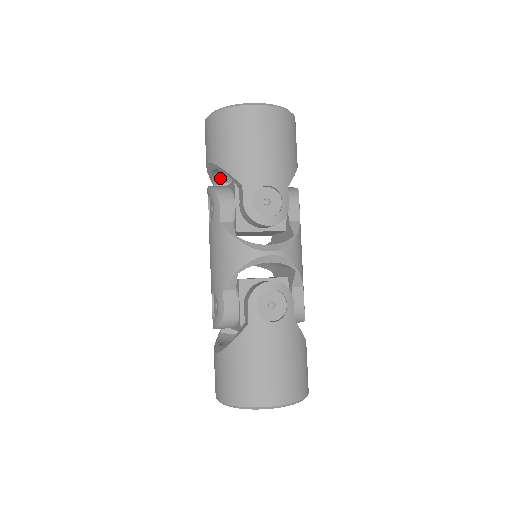
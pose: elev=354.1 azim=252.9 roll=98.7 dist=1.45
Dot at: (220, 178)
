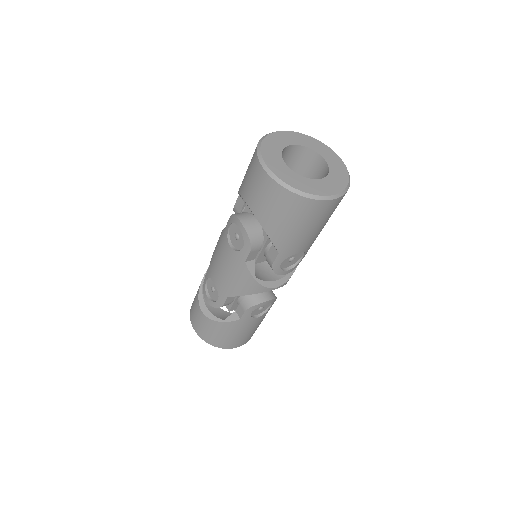
Dot at: occluded
